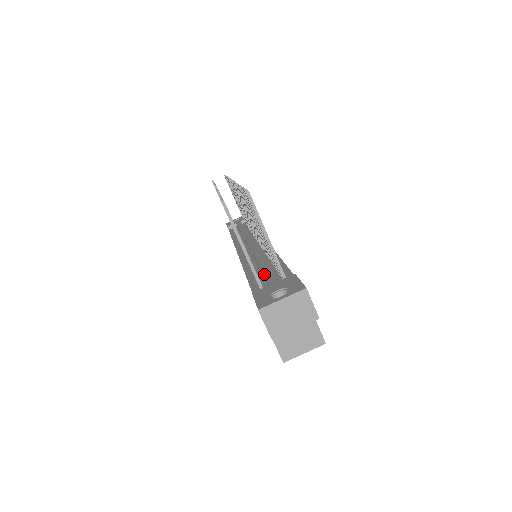
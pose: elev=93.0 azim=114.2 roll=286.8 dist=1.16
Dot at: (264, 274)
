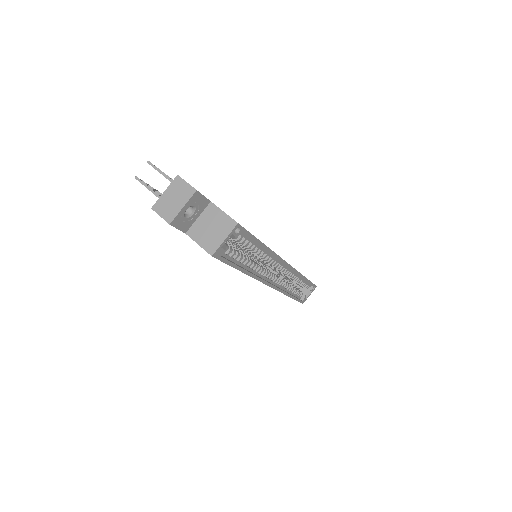
Dot at: occluded
